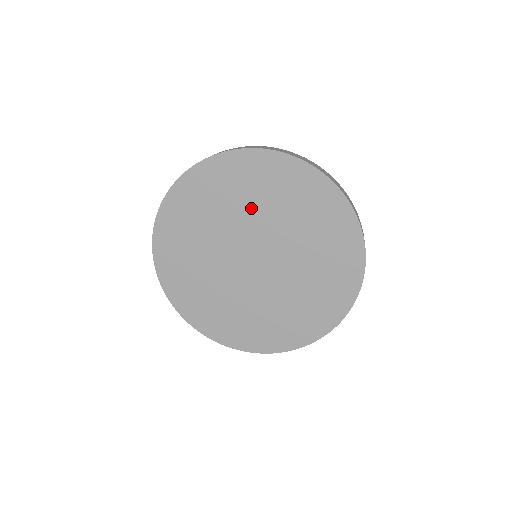
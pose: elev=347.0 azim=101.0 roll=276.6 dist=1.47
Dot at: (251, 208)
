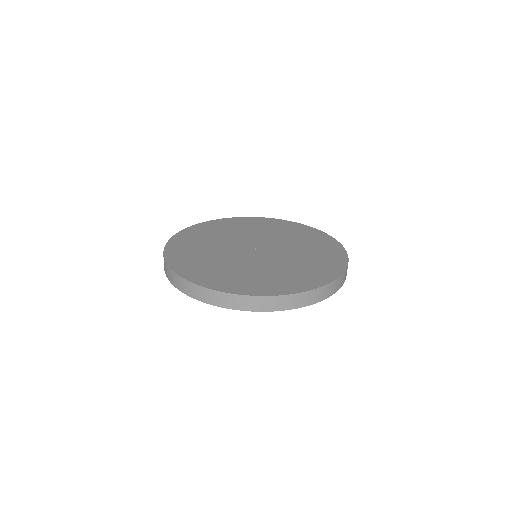
Dot at: (254, 232)
